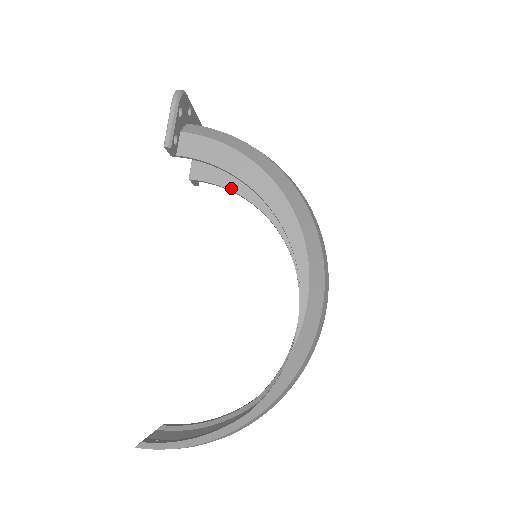
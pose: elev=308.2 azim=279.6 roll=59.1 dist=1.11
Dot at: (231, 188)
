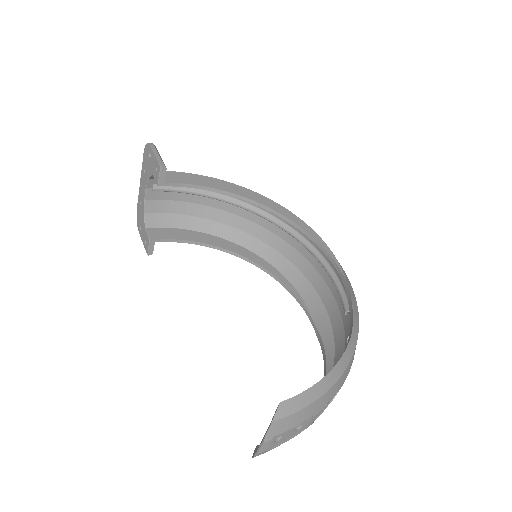
Dot at: (191, 240)
